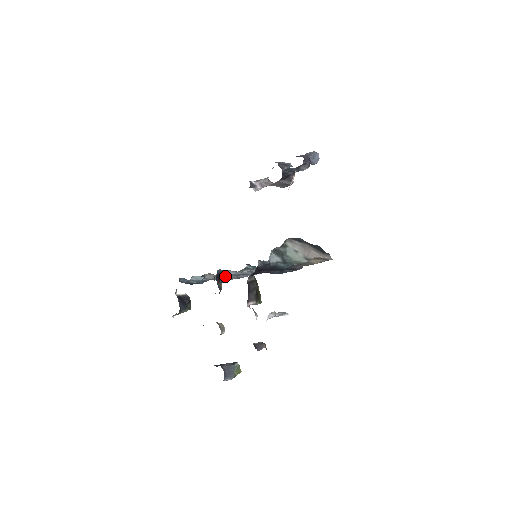
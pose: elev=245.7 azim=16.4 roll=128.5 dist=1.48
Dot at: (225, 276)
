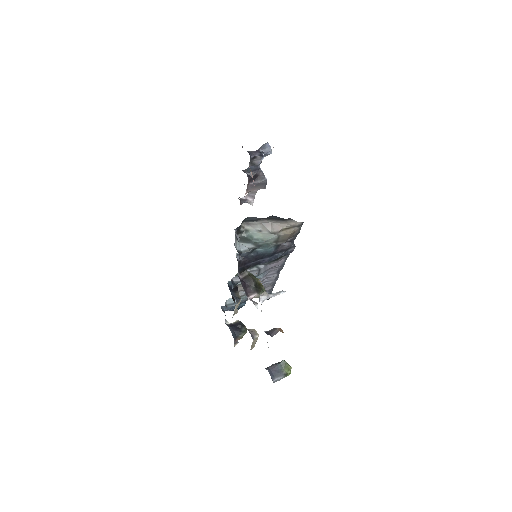
Dot at: (232, 284)
